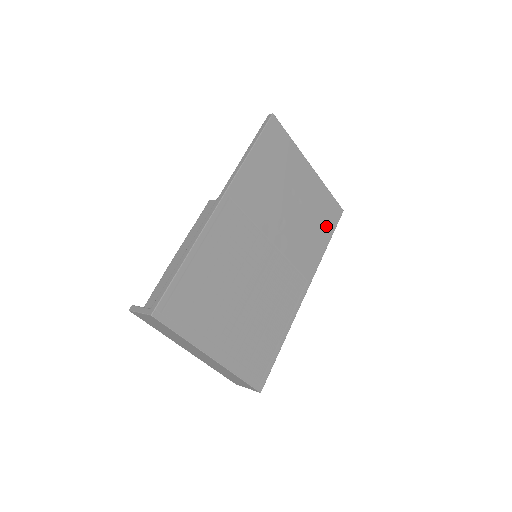
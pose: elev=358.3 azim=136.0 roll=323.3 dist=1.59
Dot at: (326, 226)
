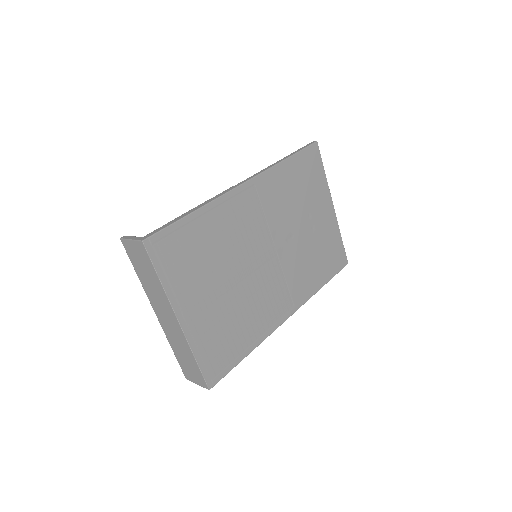
Dot at: (328, 267)
